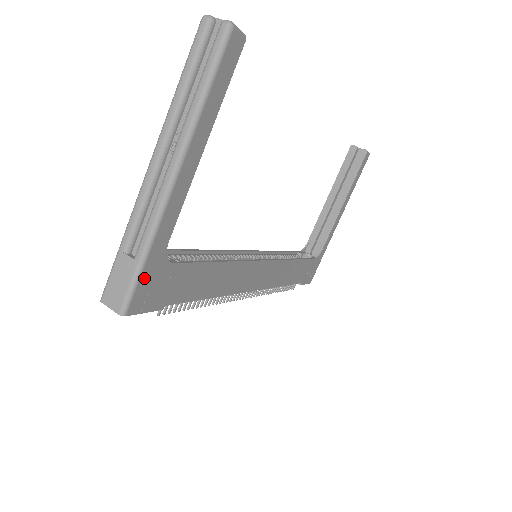
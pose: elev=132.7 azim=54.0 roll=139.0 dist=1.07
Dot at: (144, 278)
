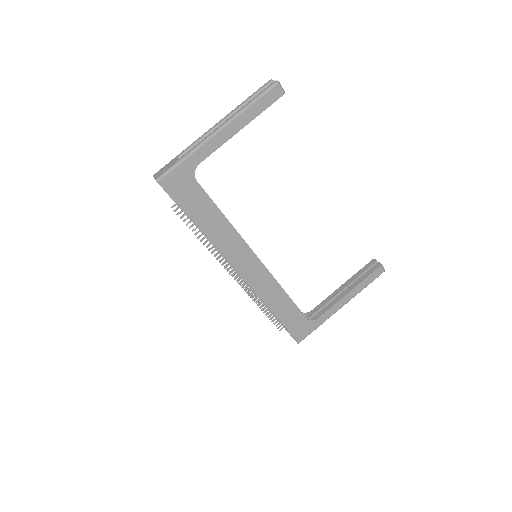
Dot at: (178, 171)
